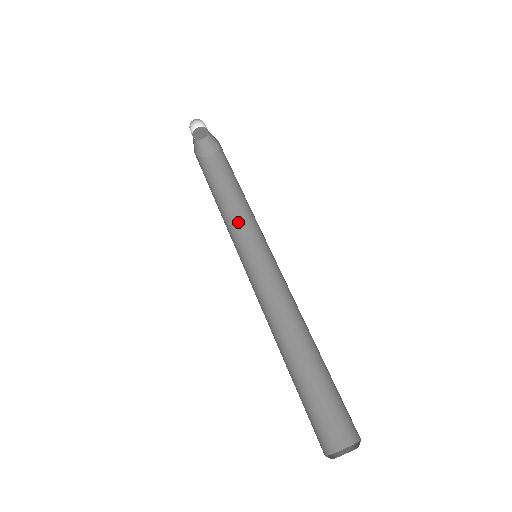
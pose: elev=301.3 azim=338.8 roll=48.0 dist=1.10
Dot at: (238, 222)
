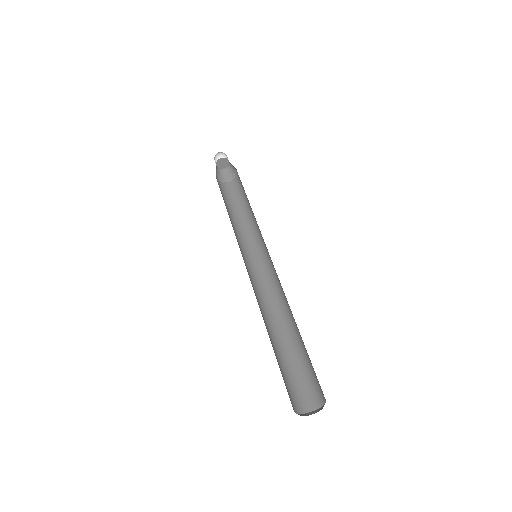
Dot at: (239, 232)
